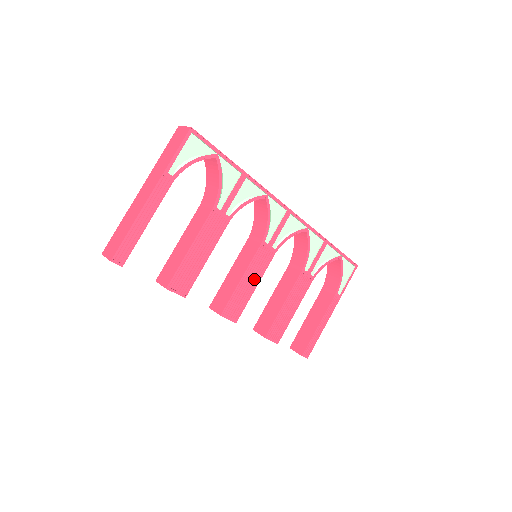
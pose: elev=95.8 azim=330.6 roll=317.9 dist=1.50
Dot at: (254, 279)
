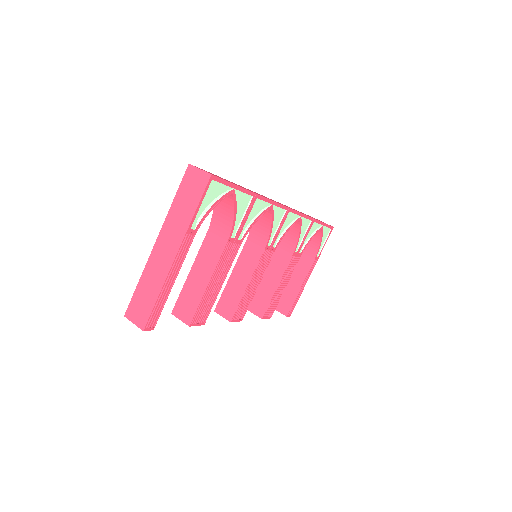
Dot at: (257, 280)
